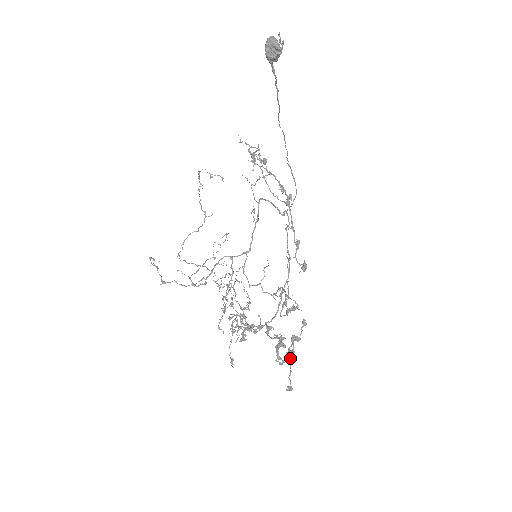
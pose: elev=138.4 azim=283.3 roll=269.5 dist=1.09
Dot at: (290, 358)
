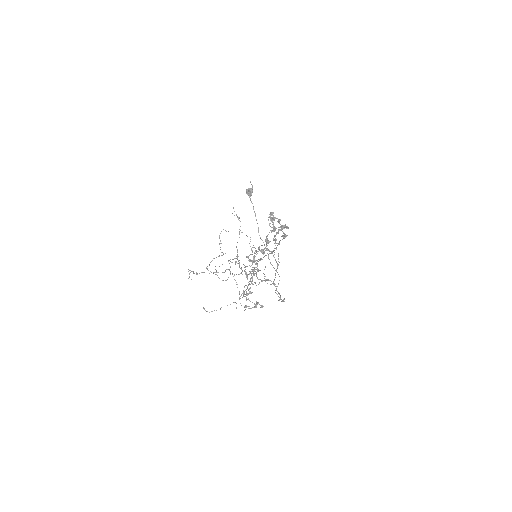
Dot at: (281, 228)
